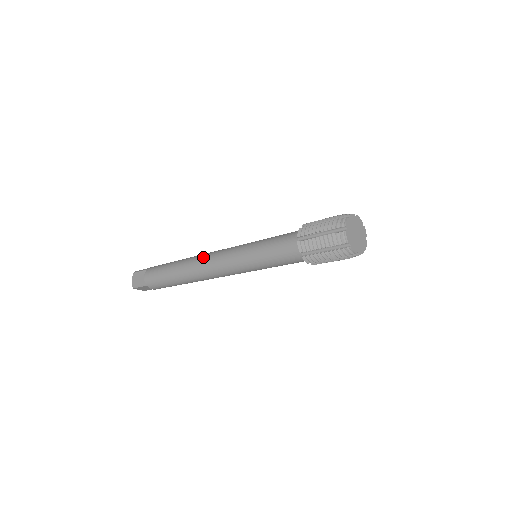
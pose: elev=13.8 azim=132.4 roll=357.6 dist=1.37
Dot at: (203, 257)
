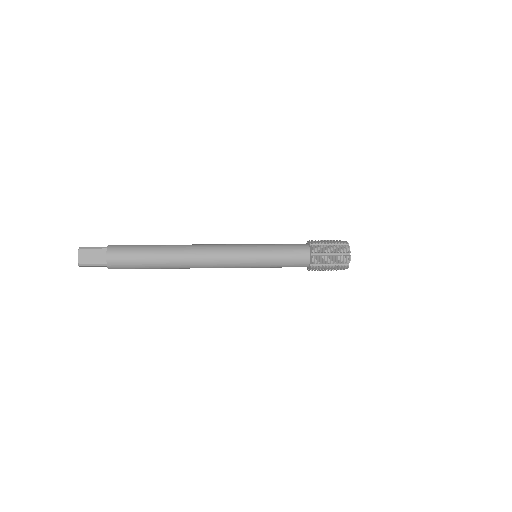
Dot at: (202, 250)
